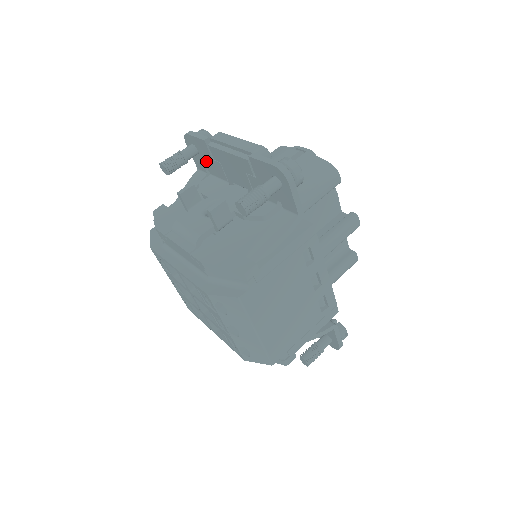
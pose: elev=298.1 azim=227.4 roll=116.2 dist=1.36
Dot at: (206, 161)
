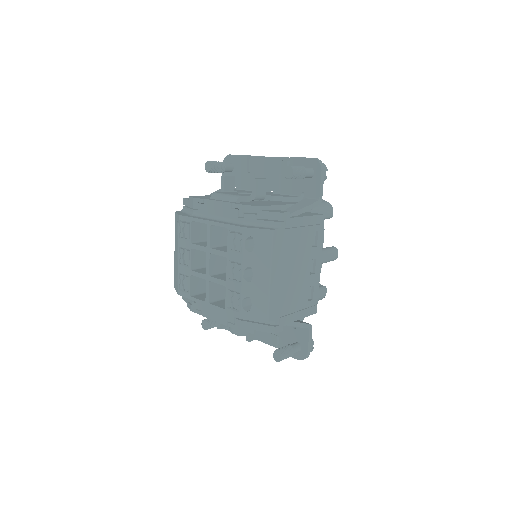
Dot at: (238, 176)
